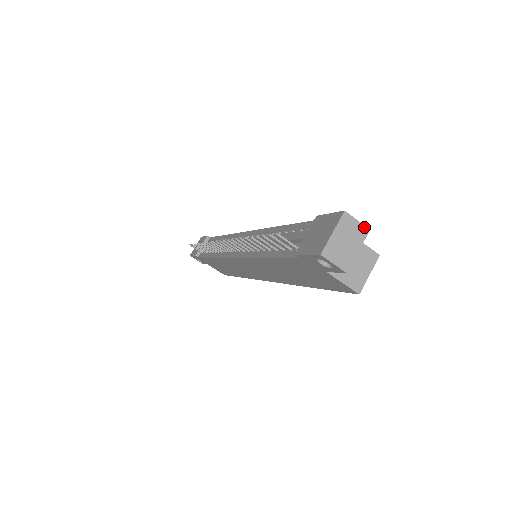
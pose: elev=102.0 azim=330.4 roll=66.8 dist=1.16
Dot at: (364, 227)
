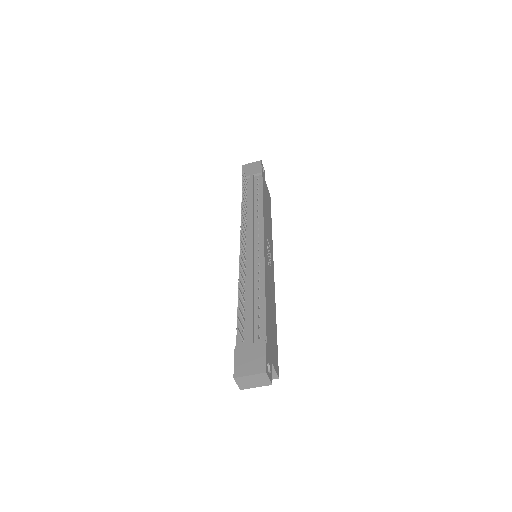
Dot at: (270, 382)
